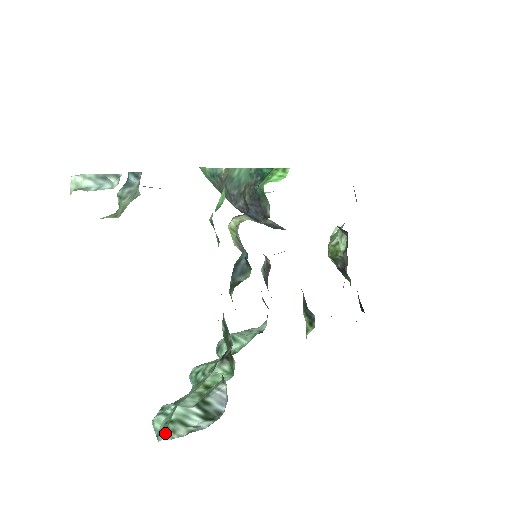
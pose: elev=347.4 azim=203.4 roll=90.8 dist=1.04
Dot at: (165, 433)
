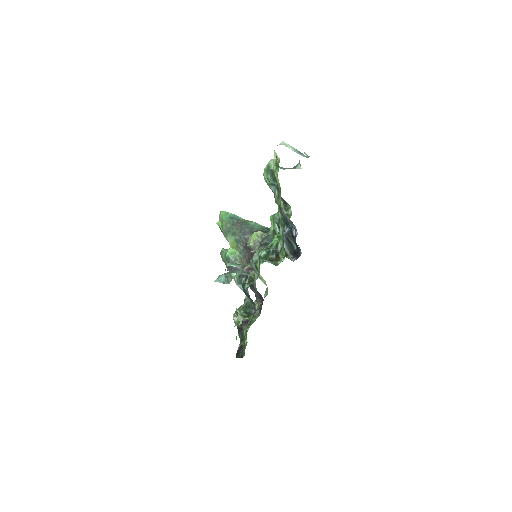
Dot at: (269, 247)
